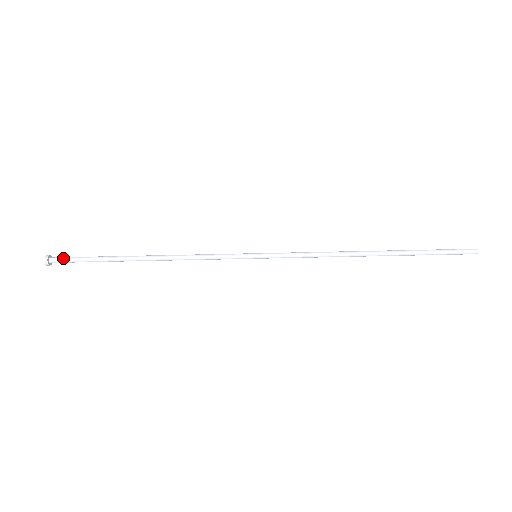
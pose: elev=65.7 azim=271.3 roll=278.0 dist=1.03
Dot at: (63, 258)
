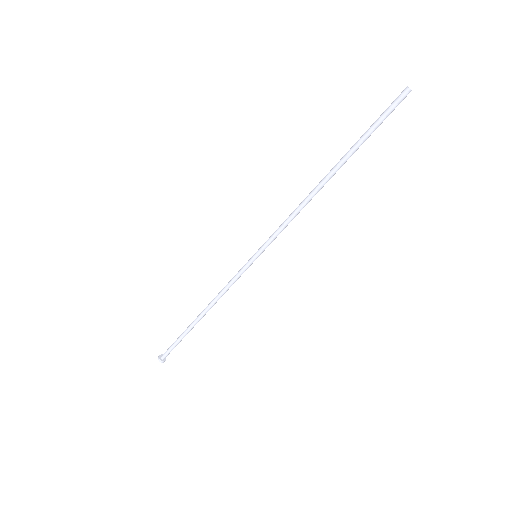
Dot at: occluded
